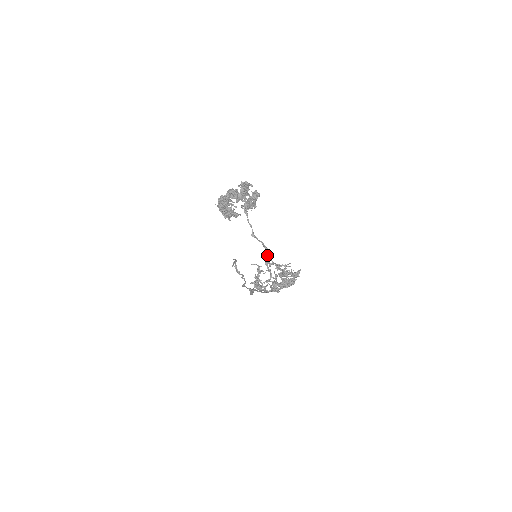
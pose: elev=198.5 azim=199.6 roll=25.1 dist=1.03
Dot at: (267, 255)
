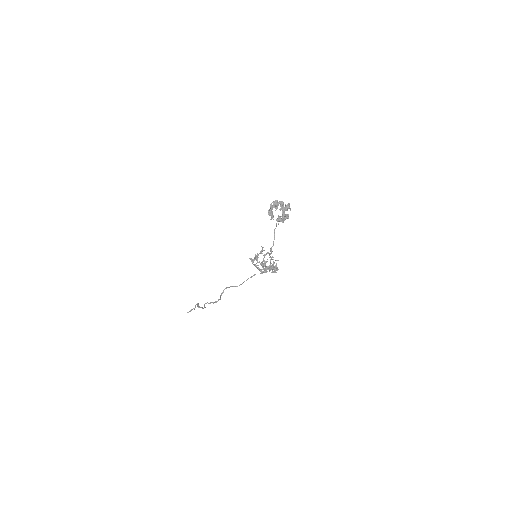
Dot at: (271, 248)
